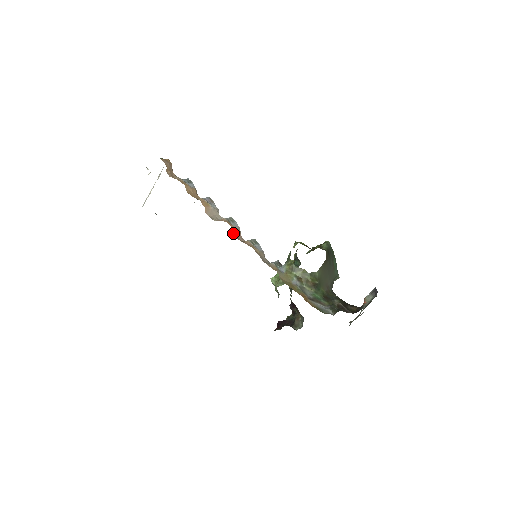
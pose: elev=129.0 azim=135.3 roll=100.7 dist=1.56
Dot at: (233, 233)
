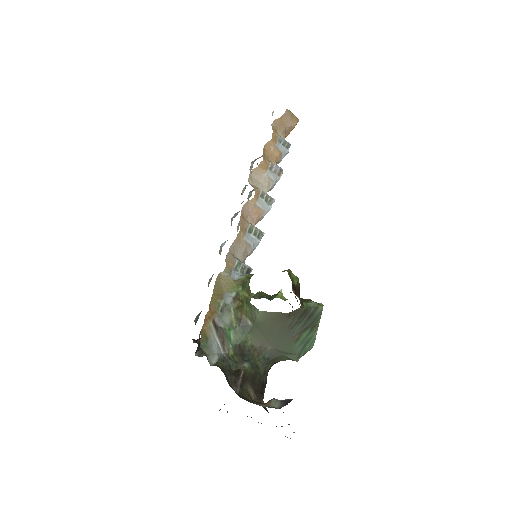
Dot at: (246, 204)
